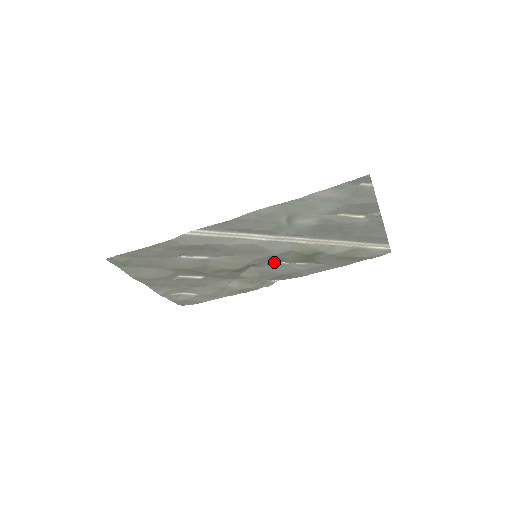
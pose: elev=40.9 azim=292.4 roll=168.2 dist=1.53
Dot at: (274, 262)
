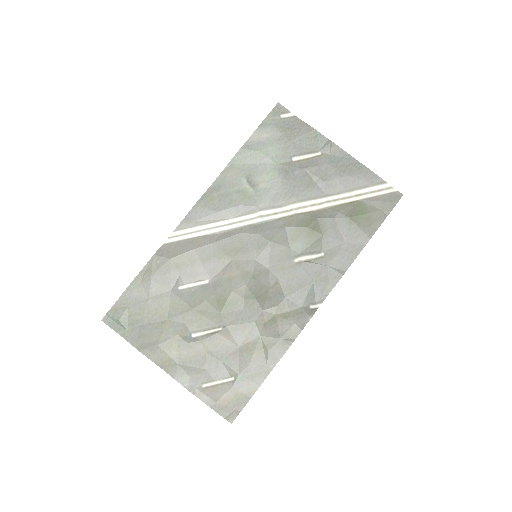
Dot at: (285, 263)
